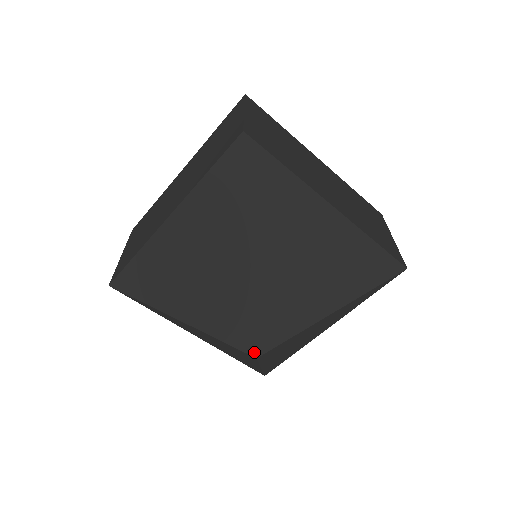
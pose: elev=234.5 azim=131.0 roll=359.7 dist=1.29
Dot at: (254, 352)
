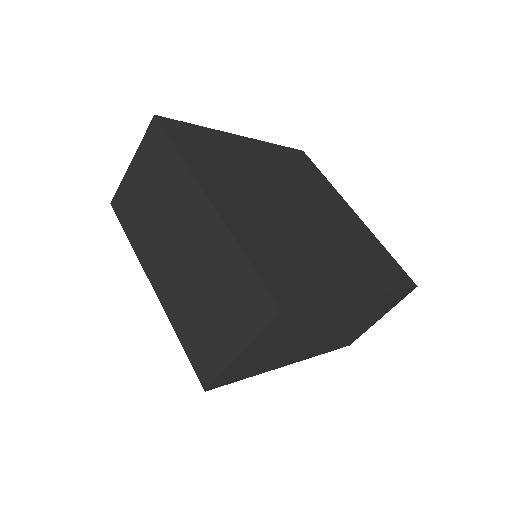
Dot at: occluded
